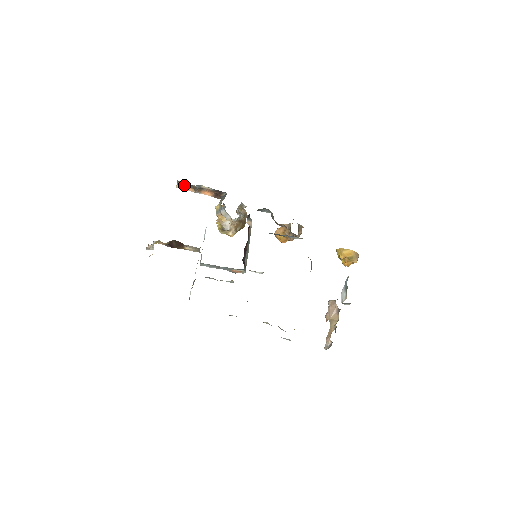
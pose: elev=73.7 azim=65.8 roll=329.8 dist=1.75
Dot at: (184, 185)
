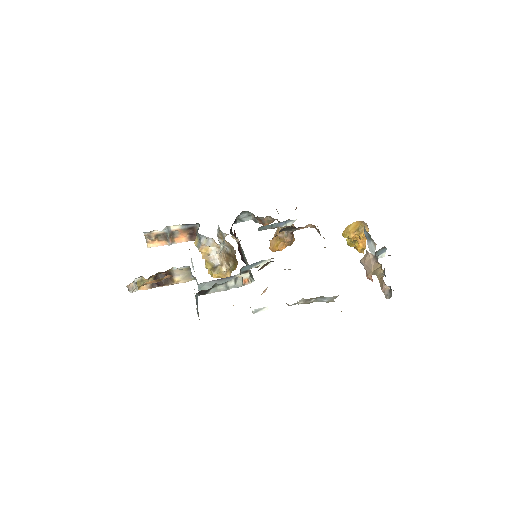
Dot at: (153, 237)
